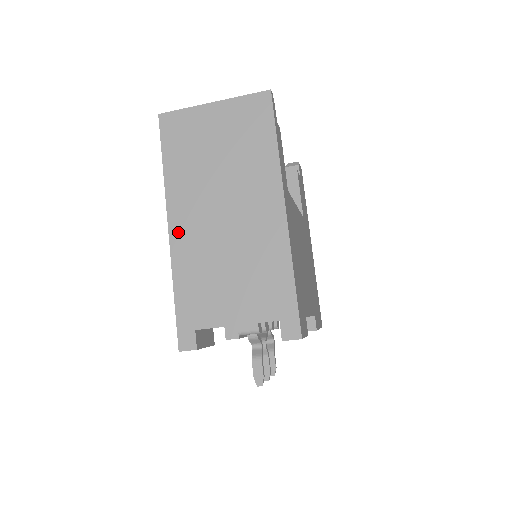
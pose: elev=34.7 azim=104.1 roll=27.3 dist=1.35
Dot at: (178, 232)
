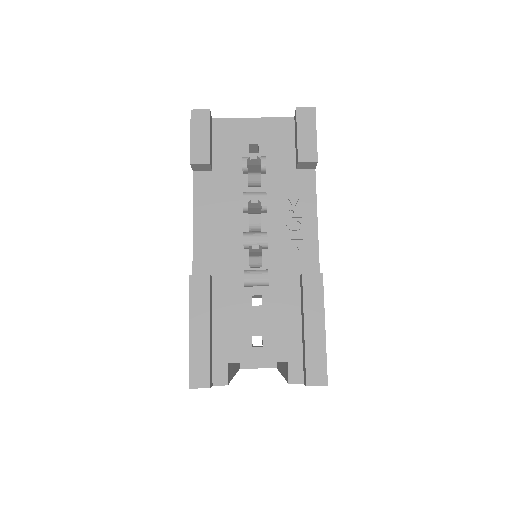
Dot at: occluded
